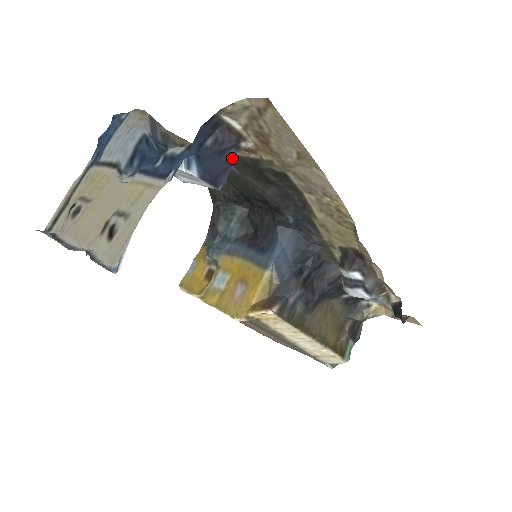
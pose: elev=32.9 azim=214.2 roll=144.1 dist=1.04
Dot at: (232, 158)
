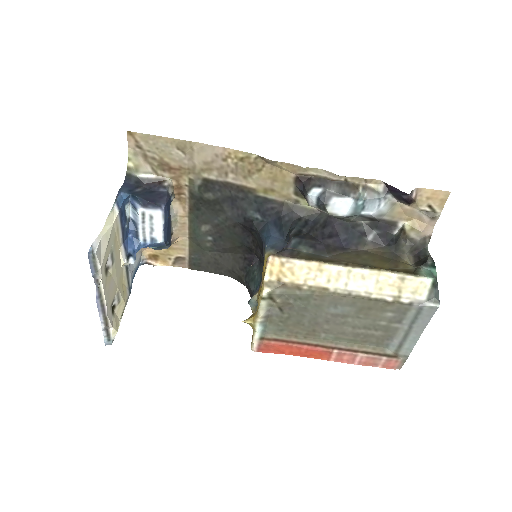
Dot at: (164, 193)
